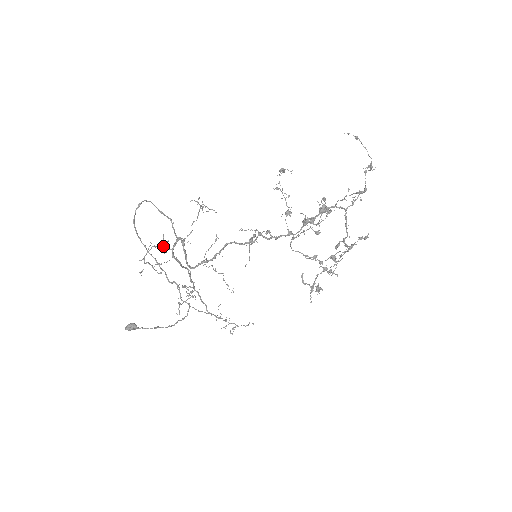
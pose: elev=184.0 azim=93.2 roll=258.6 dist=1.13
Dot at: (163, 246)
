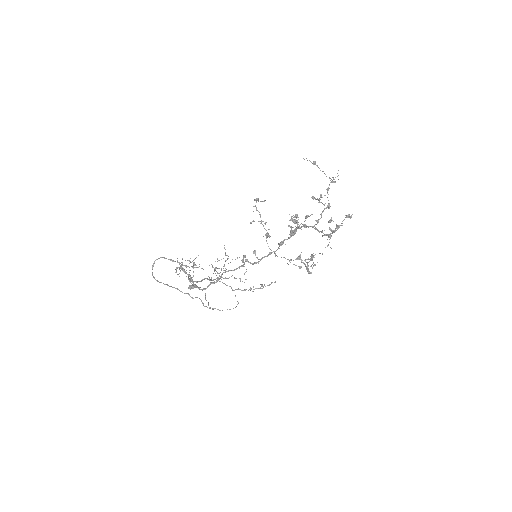
Dot at: (183, 271)
